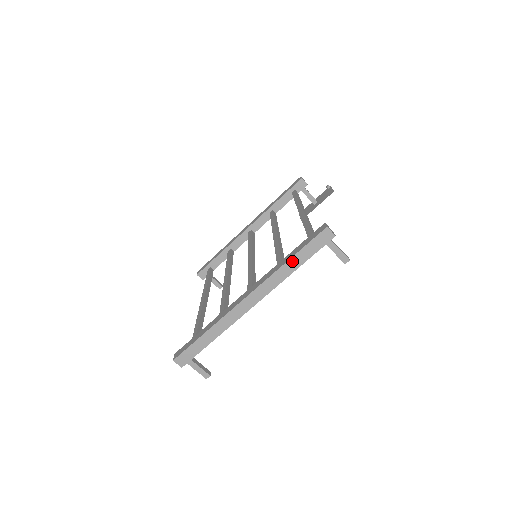
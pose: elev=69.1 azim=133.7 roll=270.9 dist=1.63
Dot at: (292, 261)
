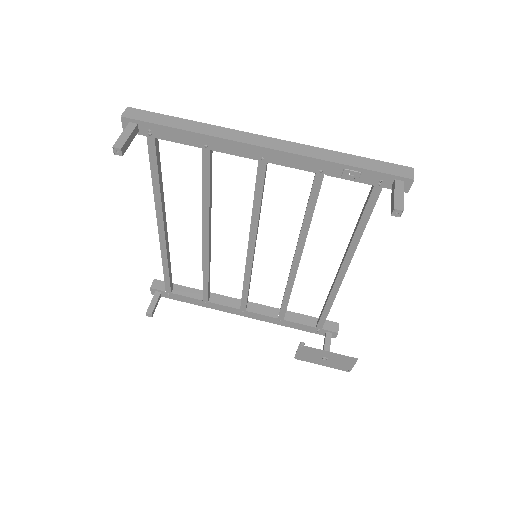
Dot at: (349, 157)
